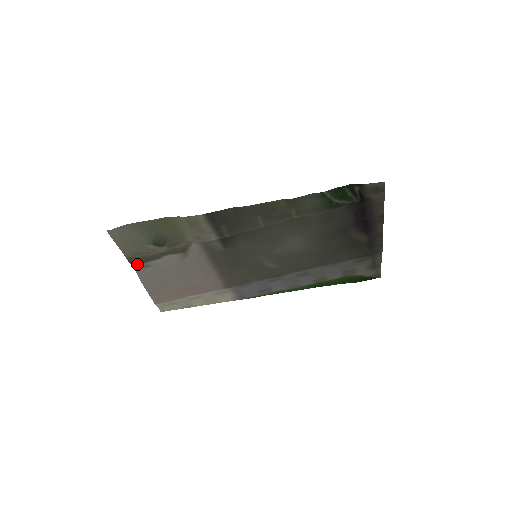
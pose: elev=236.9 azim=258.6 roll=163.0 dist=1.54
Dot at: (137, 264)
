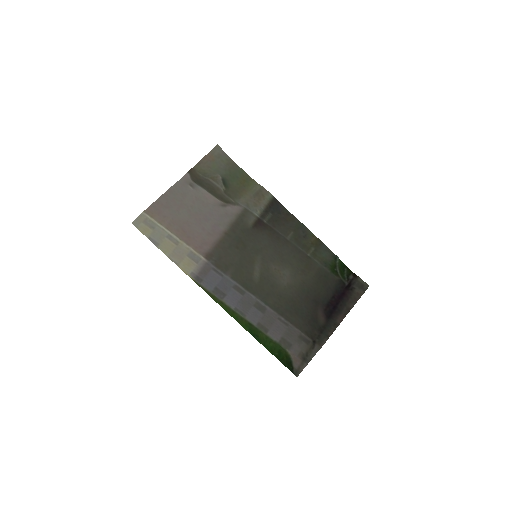
Dot at: (188, 179)
